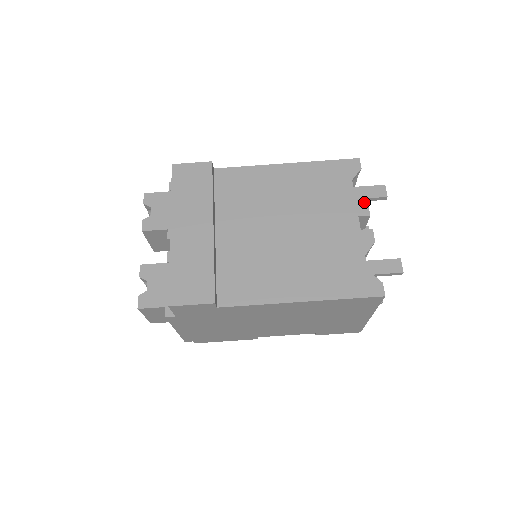
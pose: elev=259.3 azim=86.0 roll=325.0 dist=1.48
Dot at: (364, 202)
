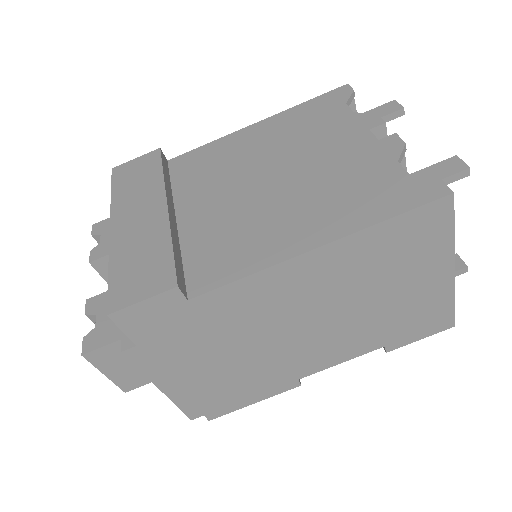
Dot at: (371, 115)
